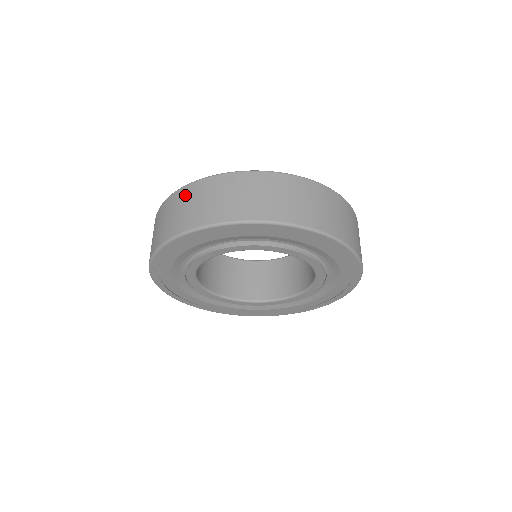
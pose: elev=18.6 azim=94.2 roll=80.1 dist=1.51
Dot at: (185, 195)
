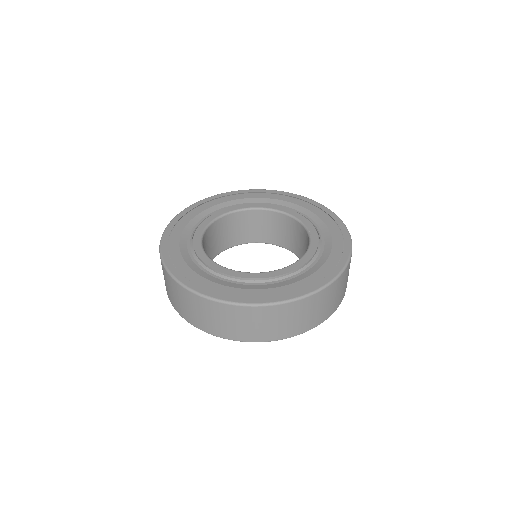
Dot at: (177, 290)
